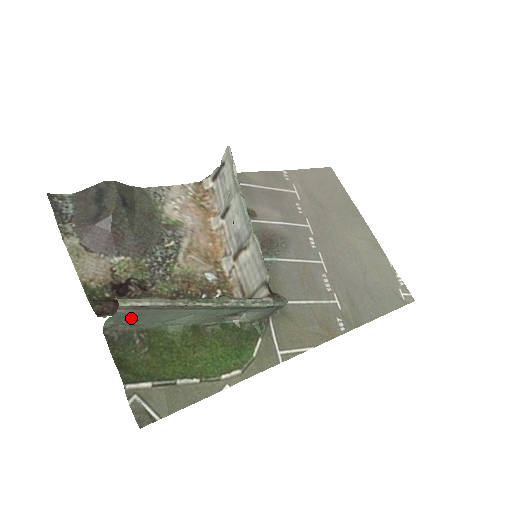
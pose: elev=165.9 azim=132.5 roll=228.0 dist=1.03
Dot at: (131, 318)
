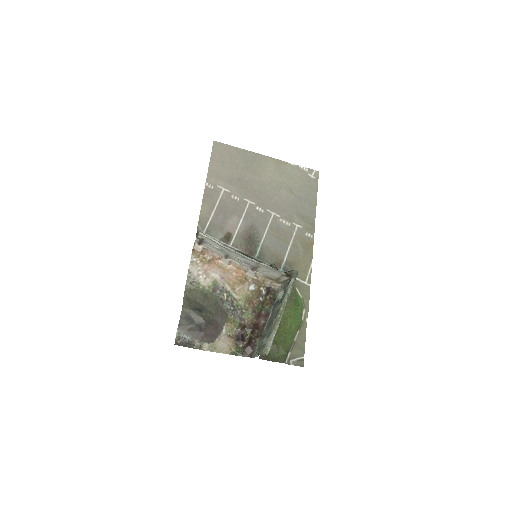
Dot at: occluded
